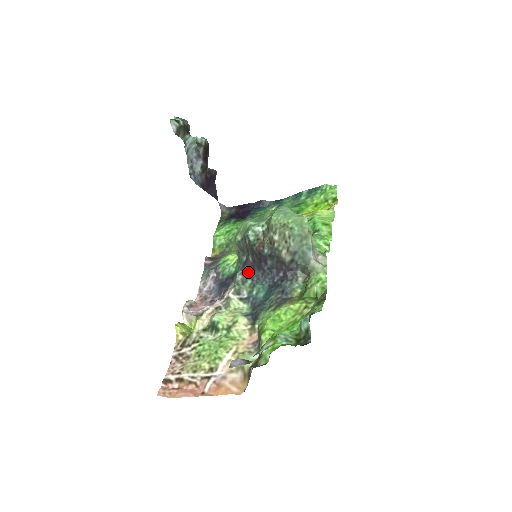
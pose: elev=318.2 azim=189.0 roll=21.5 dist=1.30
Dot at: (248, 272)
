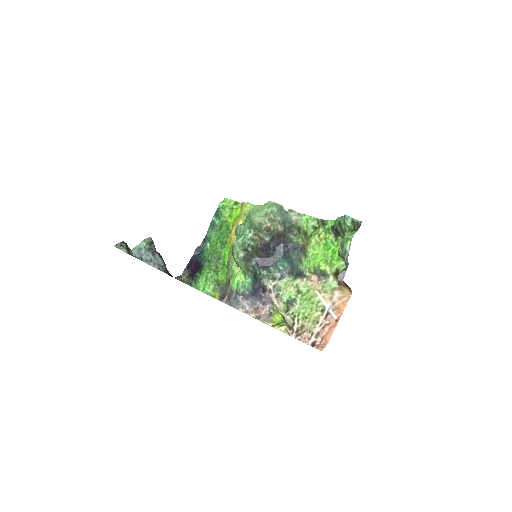
Dot at: (265, 265)
